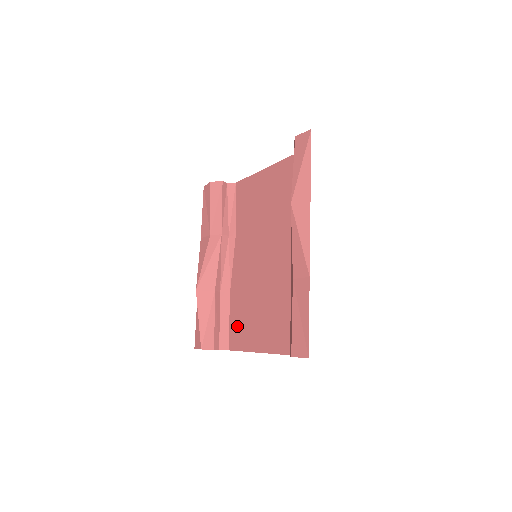
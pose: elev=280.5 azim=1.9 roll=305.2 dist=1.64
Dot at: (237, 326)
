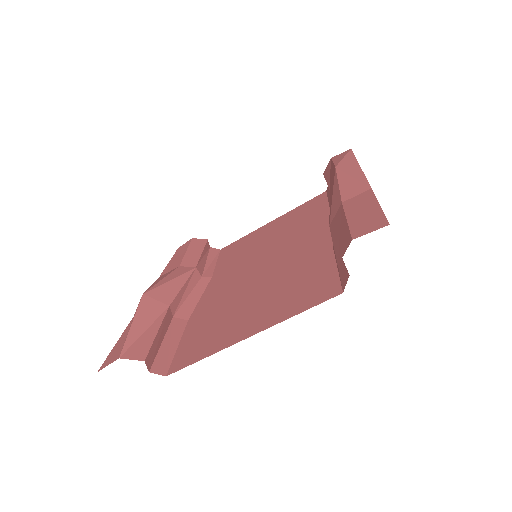
Dot at: (196, 340)
